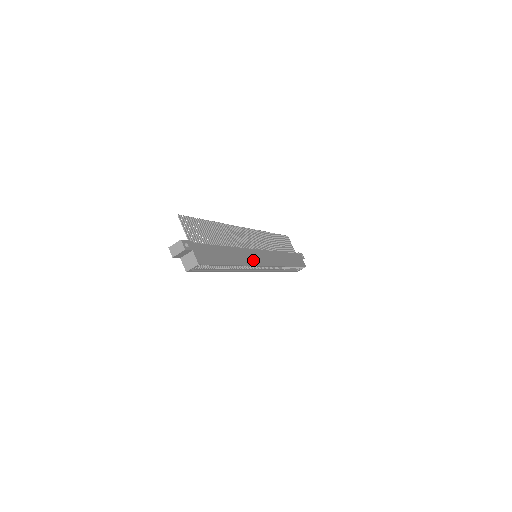
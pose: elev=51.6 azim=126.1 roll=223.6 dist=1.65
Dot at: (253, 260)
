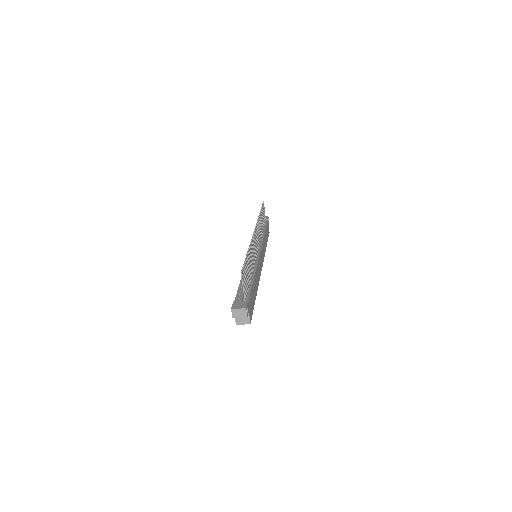
Dot at: occluded
